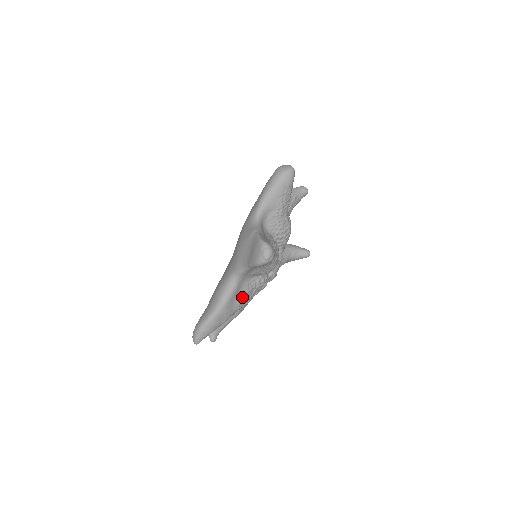
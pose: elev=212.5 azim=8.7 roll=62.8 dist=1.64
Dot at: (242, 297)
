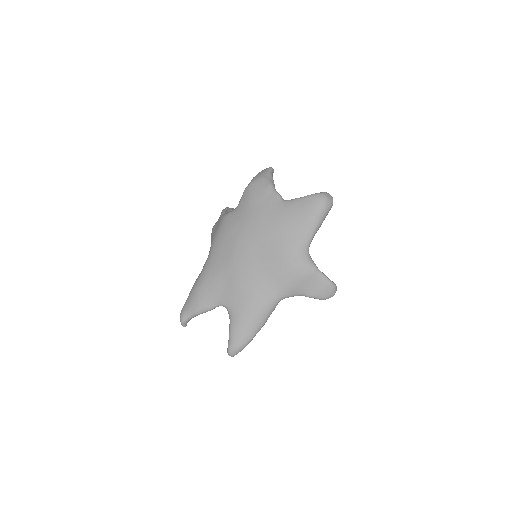
Dot at: occluded
